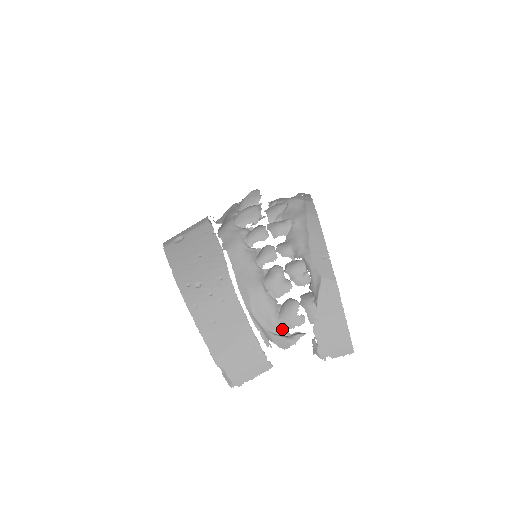
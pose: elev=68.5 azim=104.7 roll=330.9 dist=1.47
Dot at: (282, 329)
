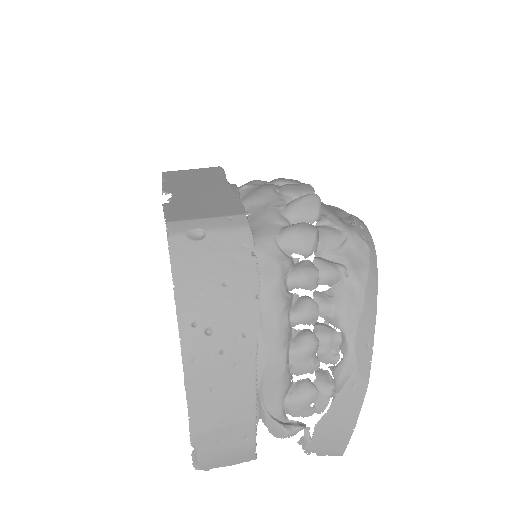
Dot at: (283, 414)
